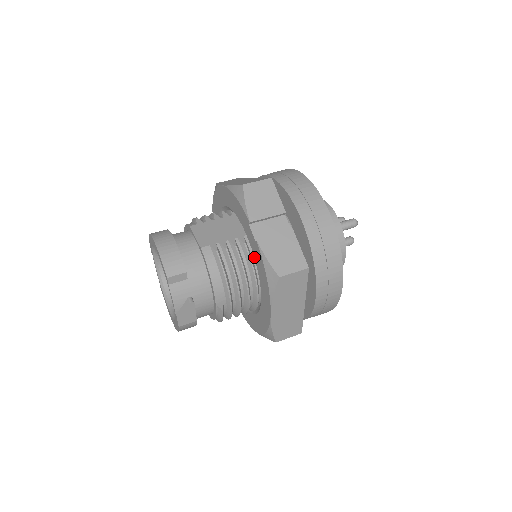
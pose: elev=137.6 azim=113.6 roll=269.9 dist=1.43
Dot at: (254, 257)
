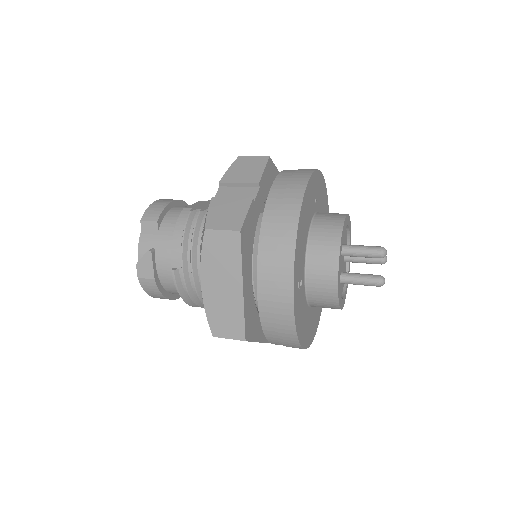
Dot at: occluded
